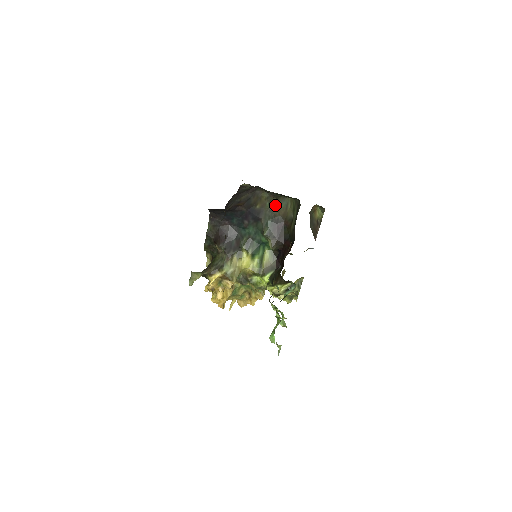
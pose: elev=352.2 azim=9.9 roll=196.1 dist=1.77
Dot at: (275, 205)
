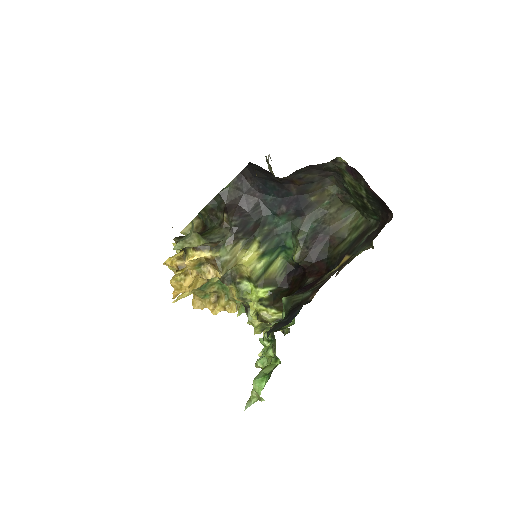
Dot at: (334, 209)
